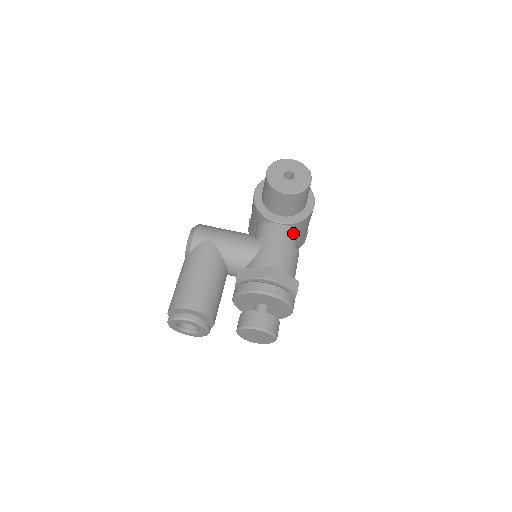
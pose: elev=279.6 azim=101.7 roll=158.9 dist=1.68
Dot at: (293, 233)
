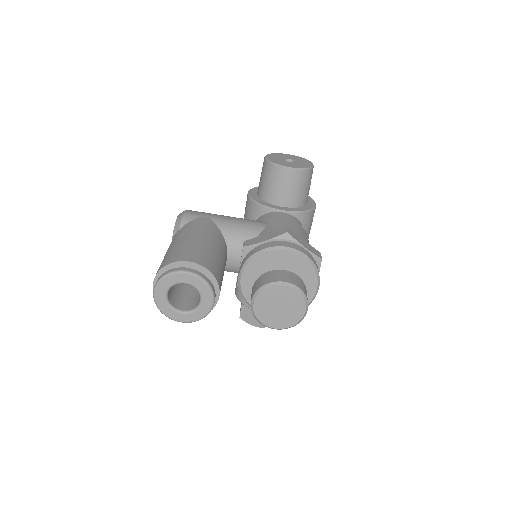
Dot at: occluded
